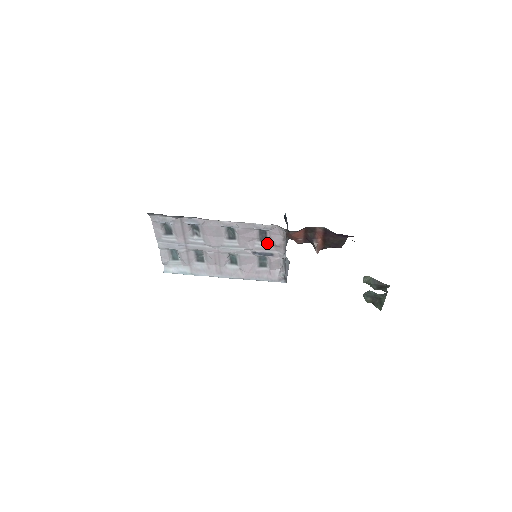
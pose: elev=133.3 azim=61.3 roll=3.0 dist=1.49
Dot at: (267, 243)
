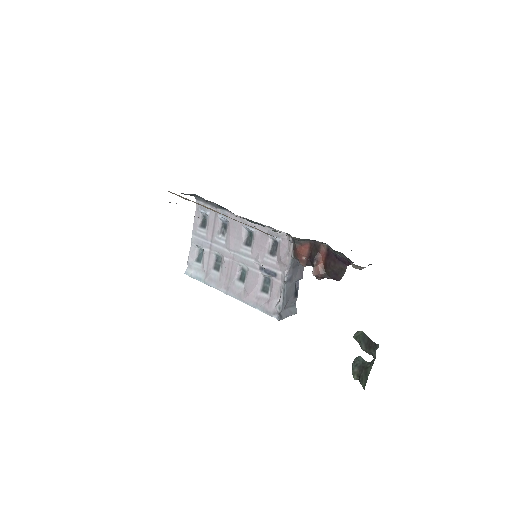
Dot at: (275, 258)
